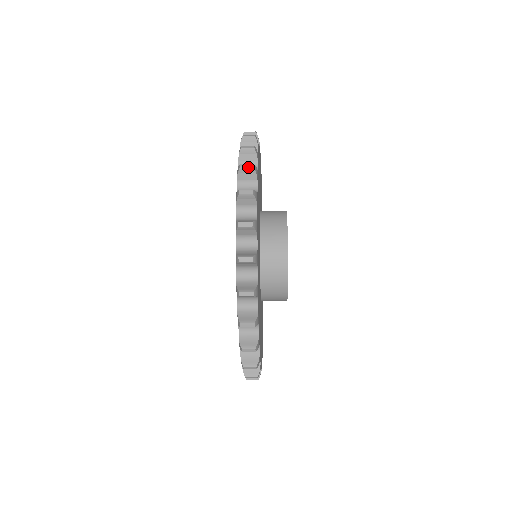
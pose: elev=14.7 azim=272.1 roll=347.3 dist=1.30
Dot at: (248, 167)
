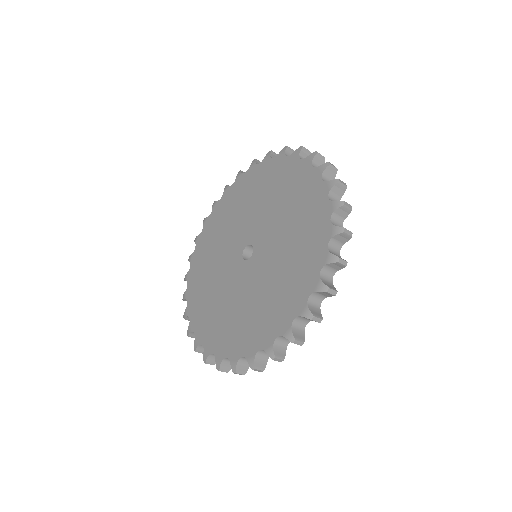
Dot at: (349, 207)
